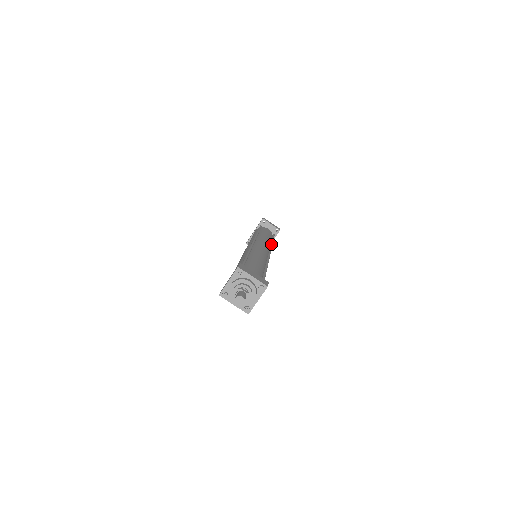
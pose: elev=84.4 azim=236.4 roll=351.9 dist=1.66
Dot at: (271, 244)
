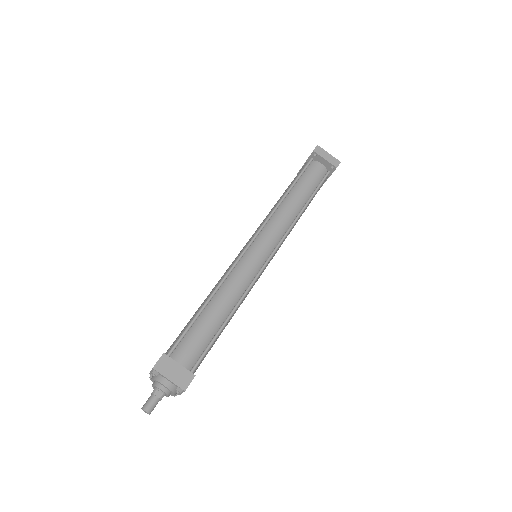
Dot at: (293, 221)
